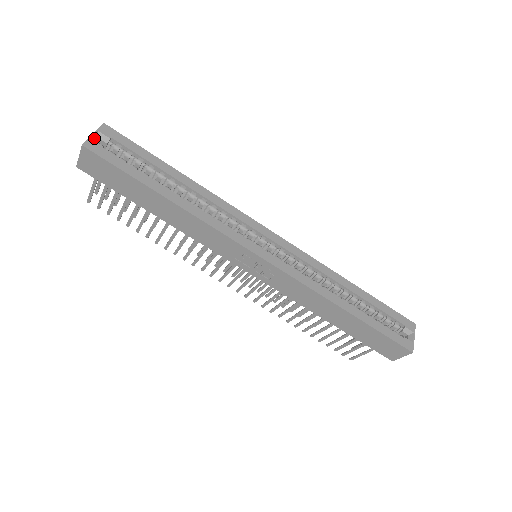
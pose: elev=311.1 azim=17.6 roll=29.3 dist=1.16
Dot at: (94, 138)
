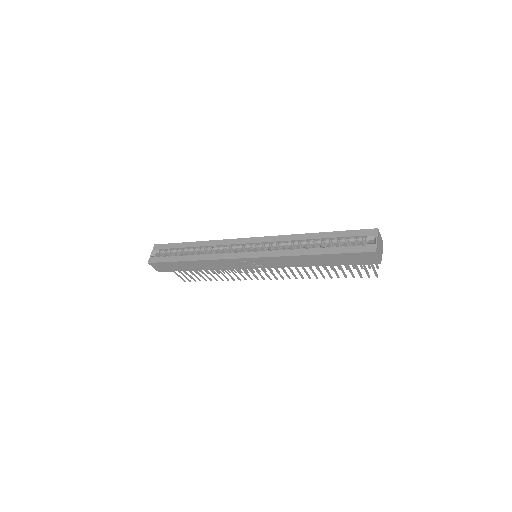
Dot at: (152, 255)
